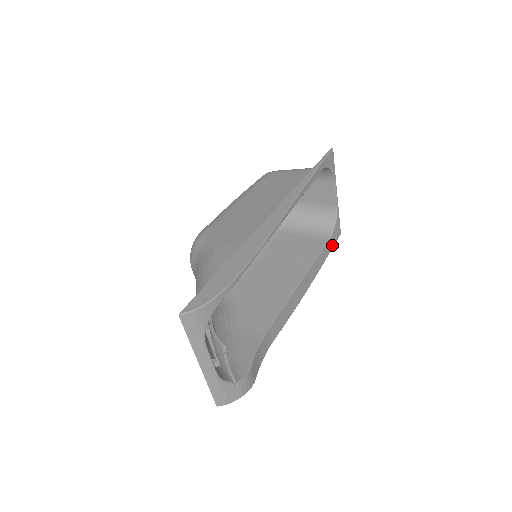
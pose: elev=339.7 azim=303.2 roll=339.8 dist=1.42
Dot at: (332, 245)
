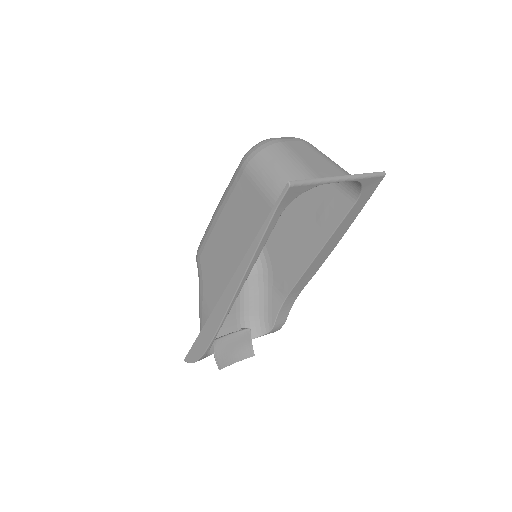
Dot at: (368, 196)
